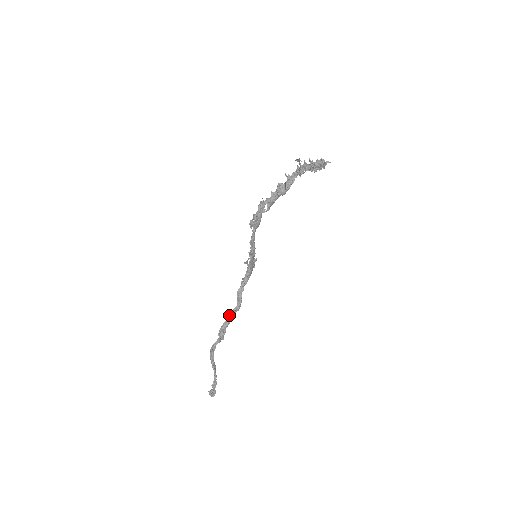
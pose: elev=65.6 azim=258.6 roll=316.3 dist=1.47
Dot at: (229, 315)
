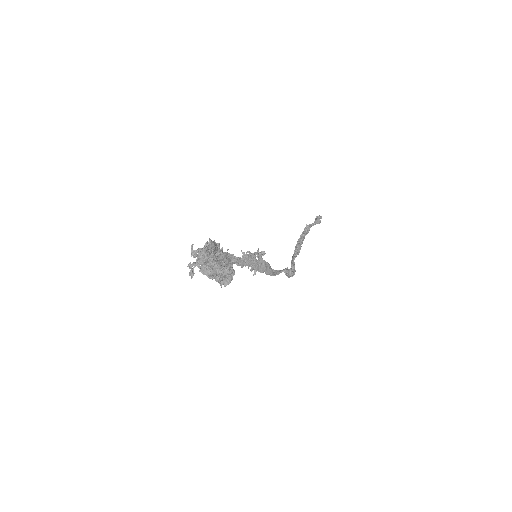
Dot at: occluded
